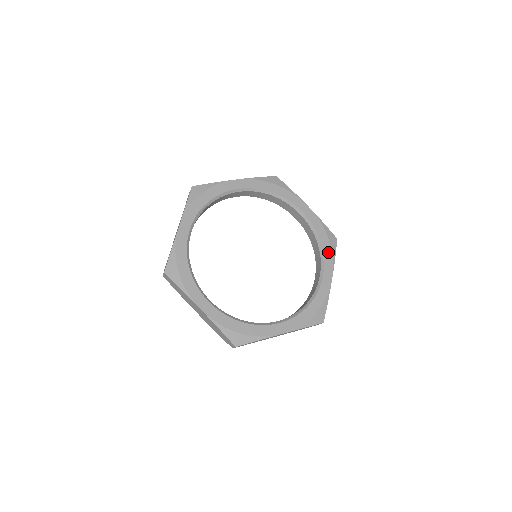
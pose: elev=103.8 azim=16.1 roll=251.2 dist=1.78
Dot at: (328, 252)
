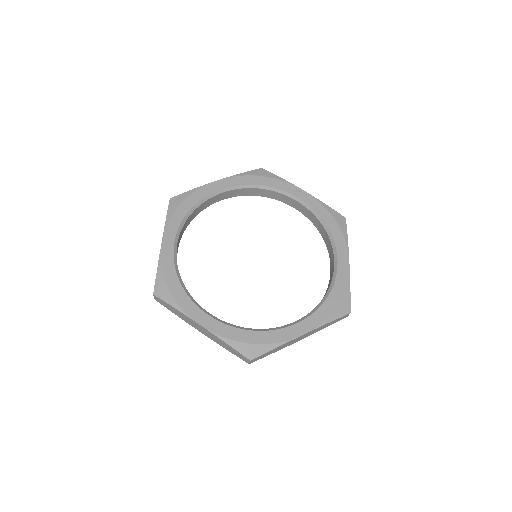
Dot at: (338, 234)
